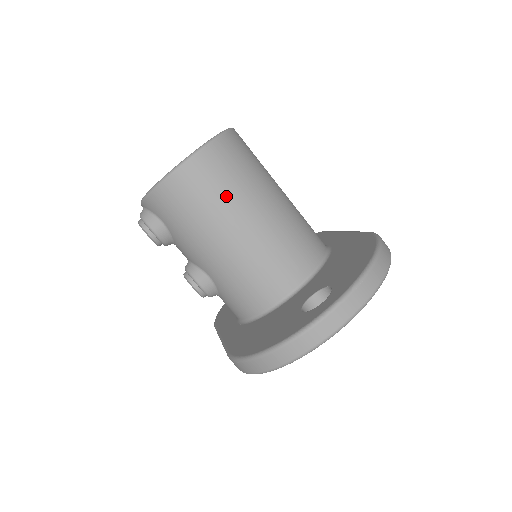
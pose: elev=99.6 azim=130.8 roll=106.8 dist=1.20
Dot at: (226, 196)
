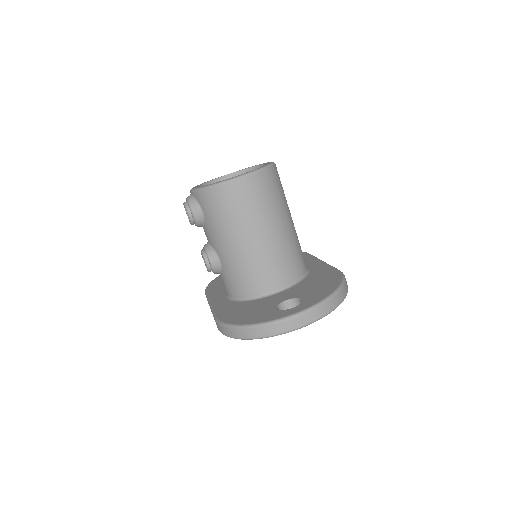
Dot at: (254, 212)
